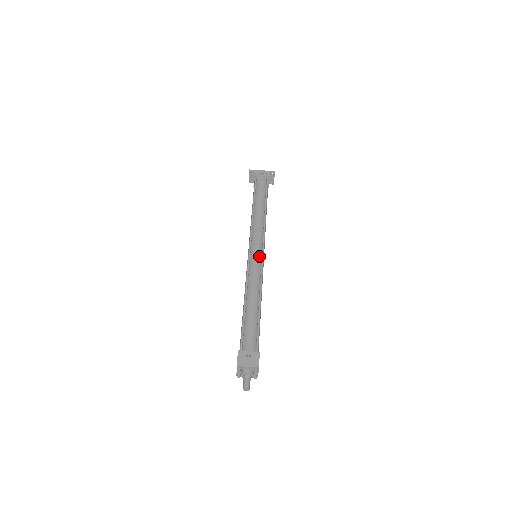
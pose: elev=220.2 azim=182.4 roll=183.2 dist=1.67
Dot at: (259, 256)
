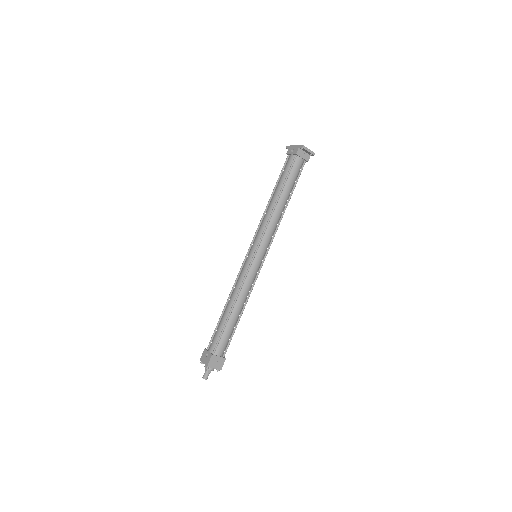
Dot at: (250, 260)
